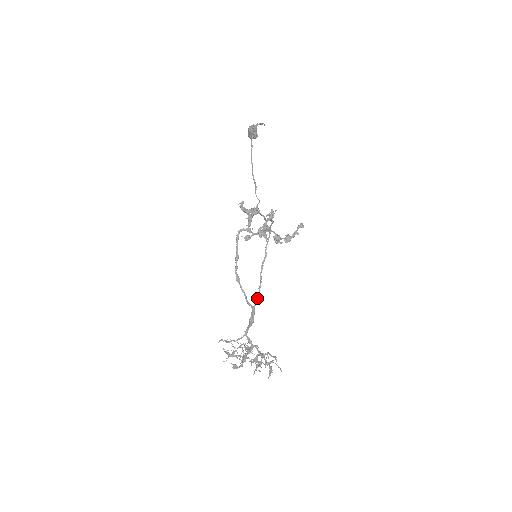
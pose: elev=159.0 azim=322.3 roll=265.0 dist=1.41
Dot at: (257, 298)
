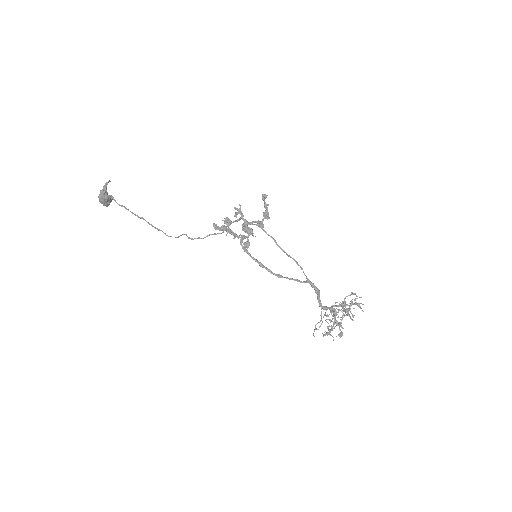
Dot at: (303, 272)
